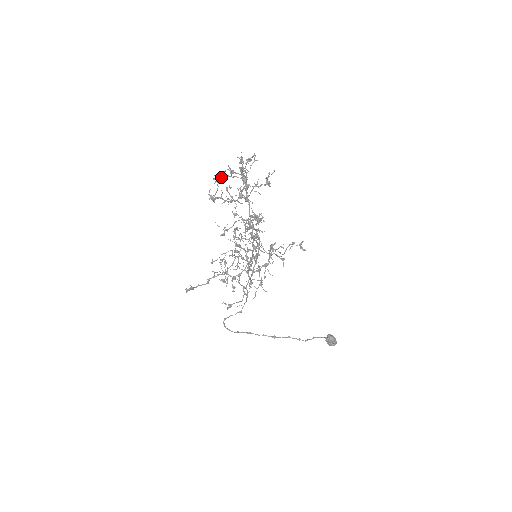
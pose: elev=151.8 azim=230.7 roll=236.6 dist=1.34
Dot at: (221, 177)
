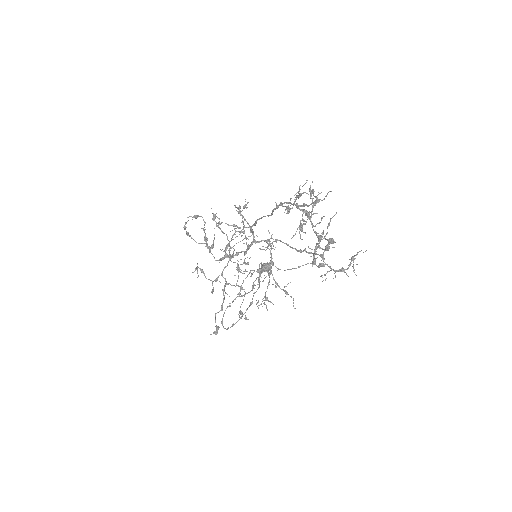
Dot at: (301, 229)
